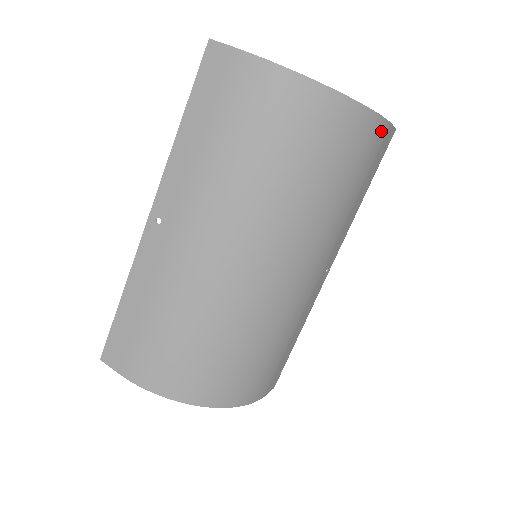
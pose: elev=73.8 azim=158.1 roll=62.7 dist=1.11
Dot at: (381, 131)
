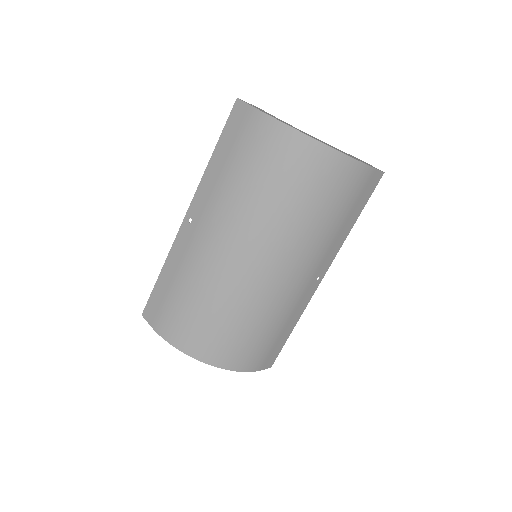
Dot at: (362, 173)
